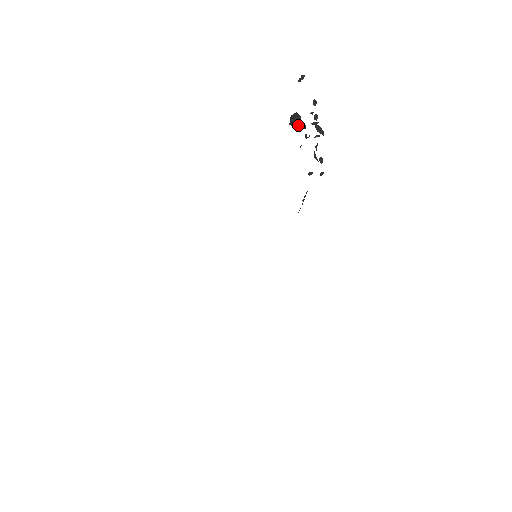
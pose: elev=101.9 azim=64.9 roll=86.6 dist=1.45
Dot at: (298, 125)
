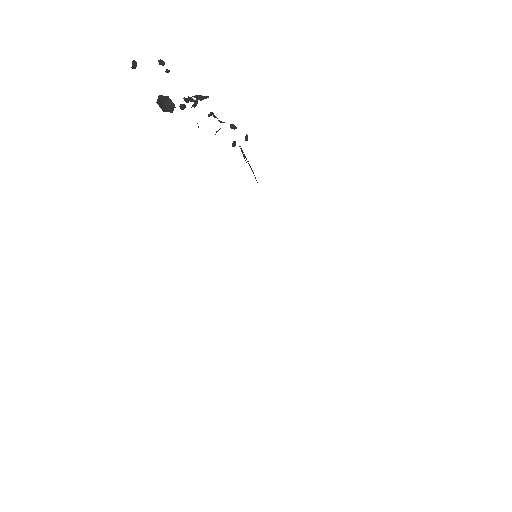
Dot at: occluded
